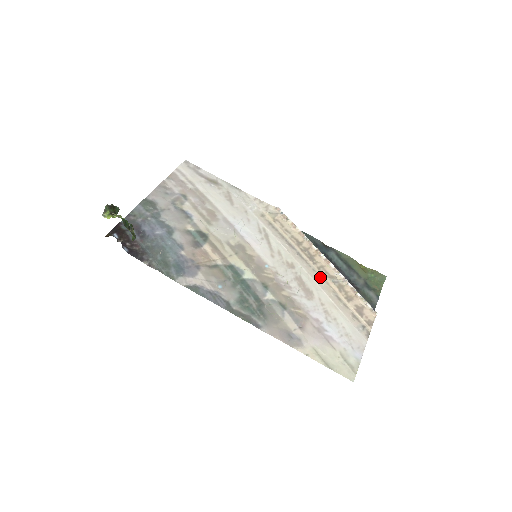
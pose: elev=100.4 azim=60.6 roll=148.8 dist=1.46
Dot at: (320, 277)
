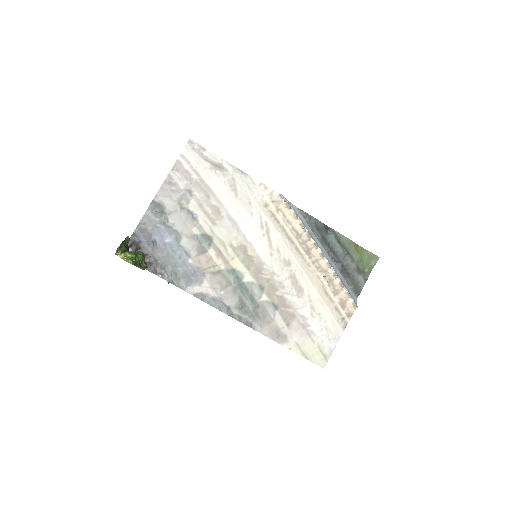
Dot at: (313, 272)
